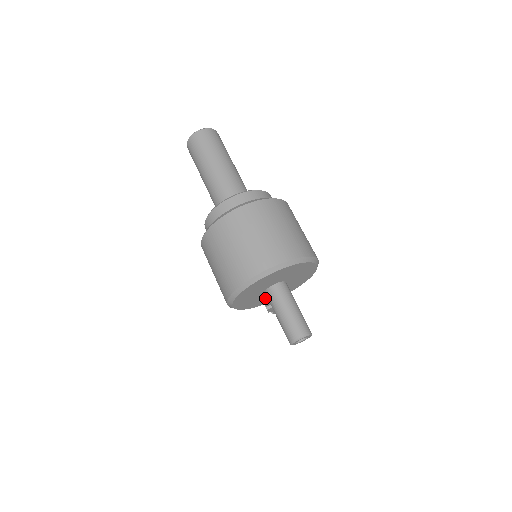
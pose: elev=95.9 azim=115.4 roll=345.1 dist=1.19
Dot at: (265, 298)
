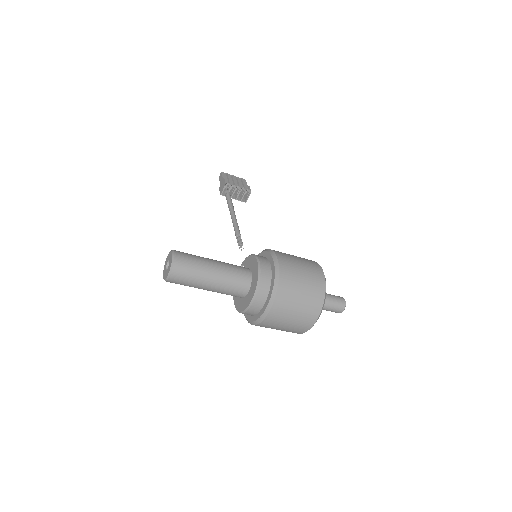
Dot at: occluded
